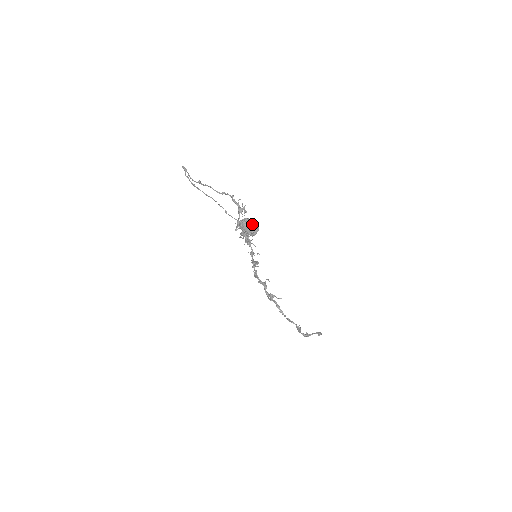
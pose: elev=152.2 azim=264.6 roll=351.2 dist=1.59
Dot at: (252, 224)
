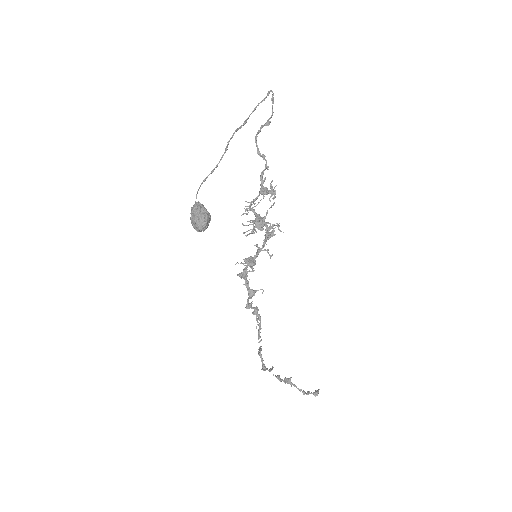
Dot at: (197, 217)
